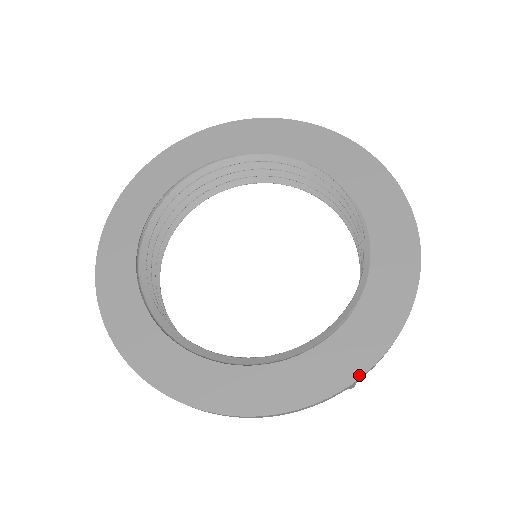
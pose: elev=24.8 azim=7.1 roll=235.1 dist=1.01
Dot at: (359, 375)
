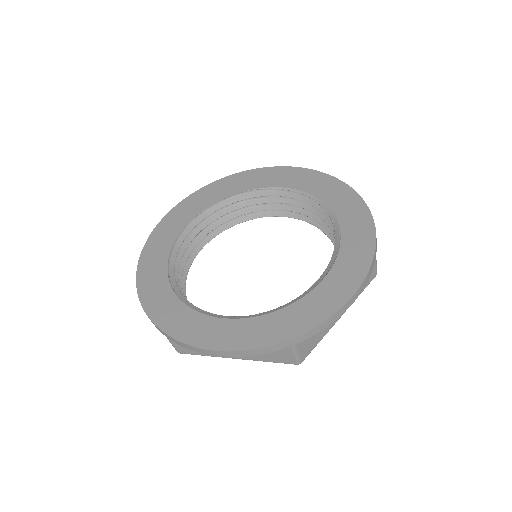
Dot at: (374, 242)
